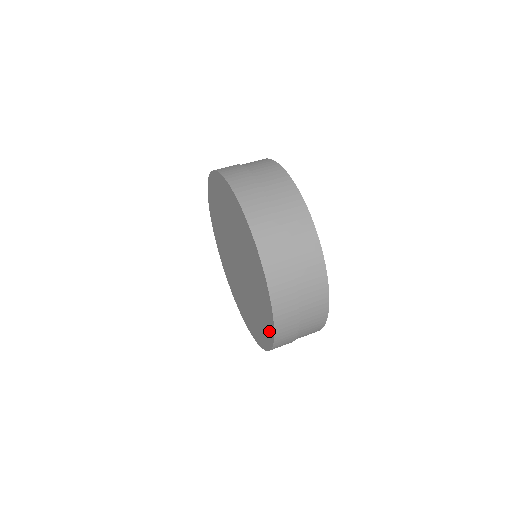
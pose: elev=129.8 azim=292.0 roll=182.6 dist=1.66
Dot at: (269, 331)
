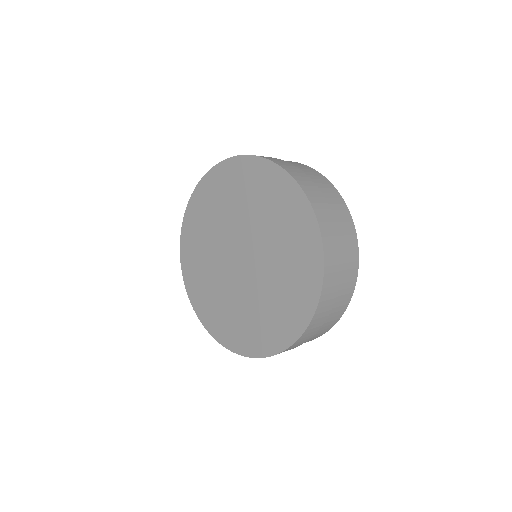
Dot at: (311, 288)
